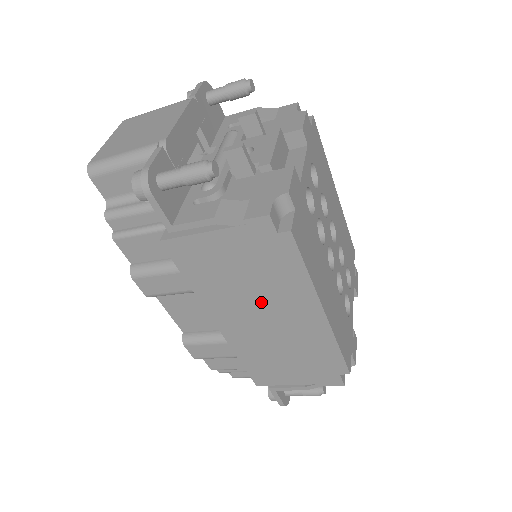
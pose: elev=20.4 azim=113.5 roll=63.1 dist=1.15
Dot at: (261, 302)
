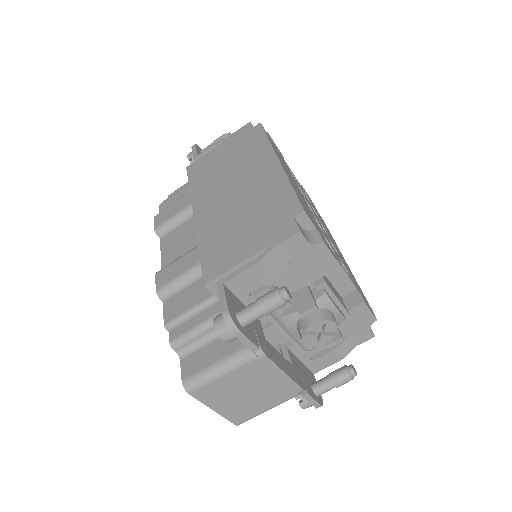
Dot at: (234, 176)
